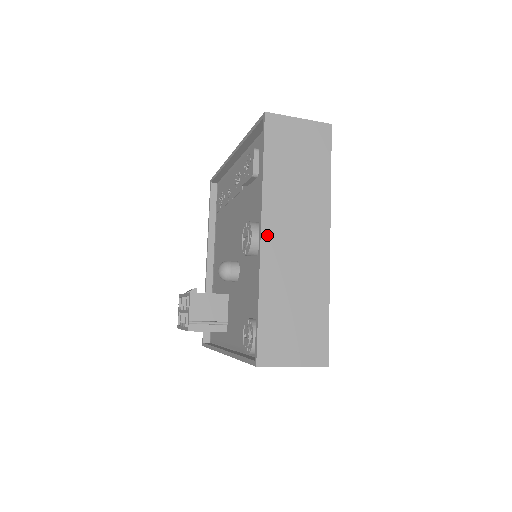
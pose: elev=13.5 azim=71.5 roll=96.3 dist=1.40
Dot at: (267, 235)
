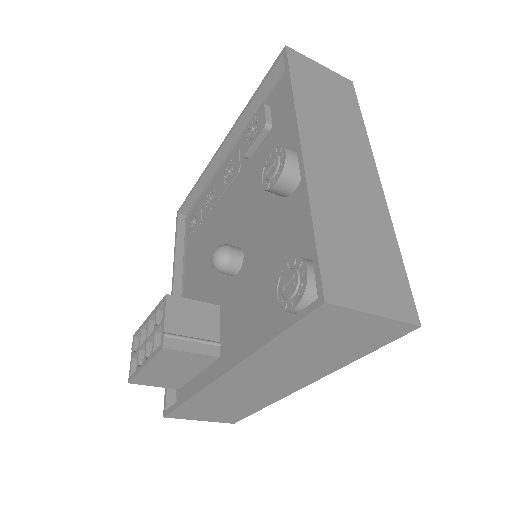
Dot at: (308, 148)
